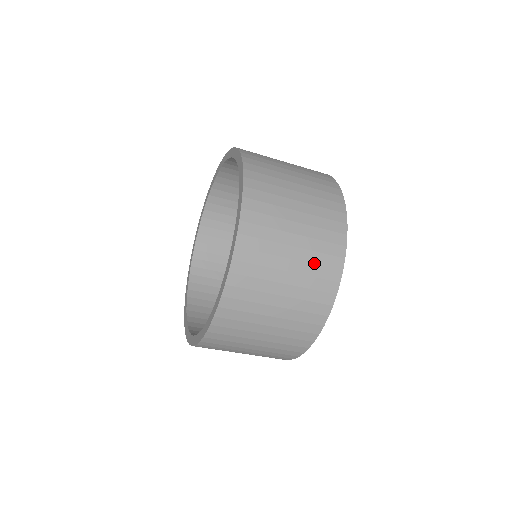
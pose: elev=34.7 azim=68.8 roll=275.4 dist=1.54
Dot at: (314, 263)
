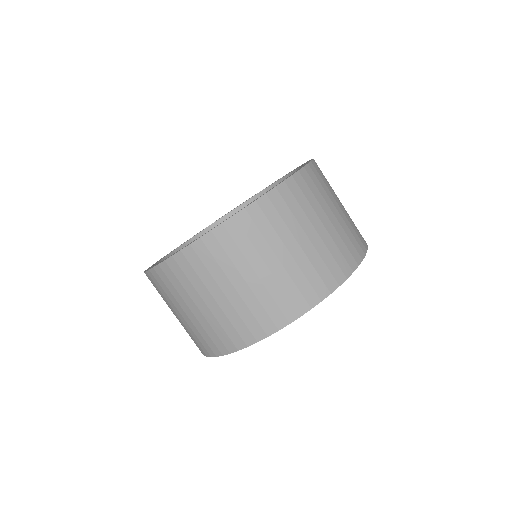
Dot at: (330, 251)
